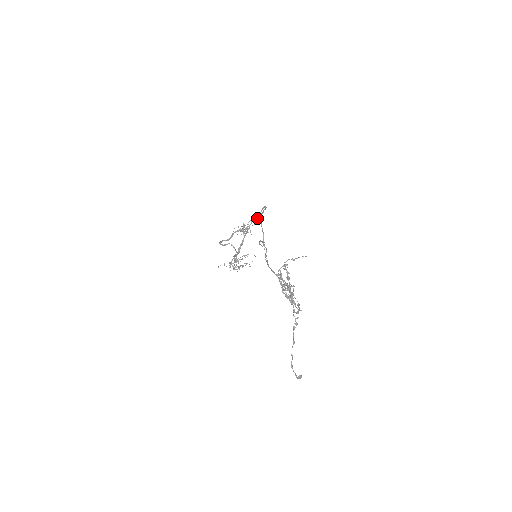
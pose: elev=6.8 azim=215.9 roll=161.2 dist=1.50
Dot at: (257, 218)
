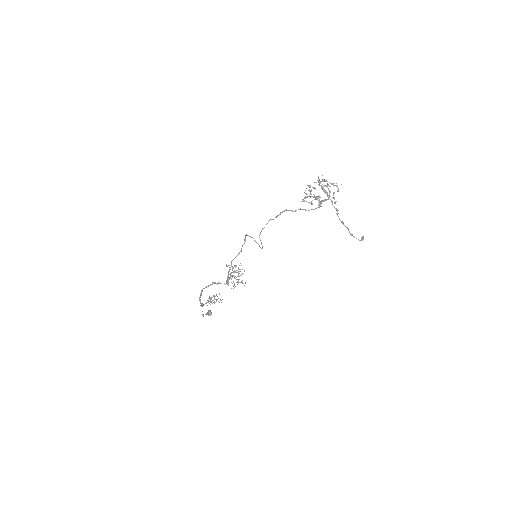
Dot at: (211, 313)
